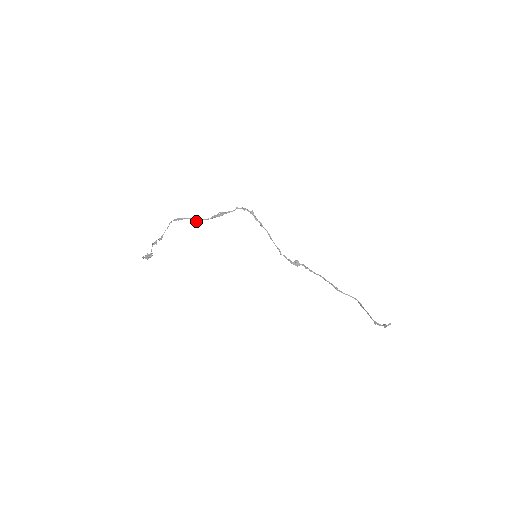
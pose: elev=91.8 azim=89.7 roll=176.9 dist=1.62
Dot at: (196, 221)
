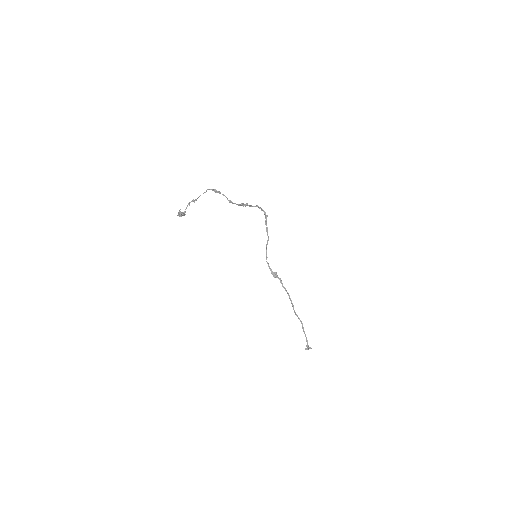
Dot at: (230, 201)
